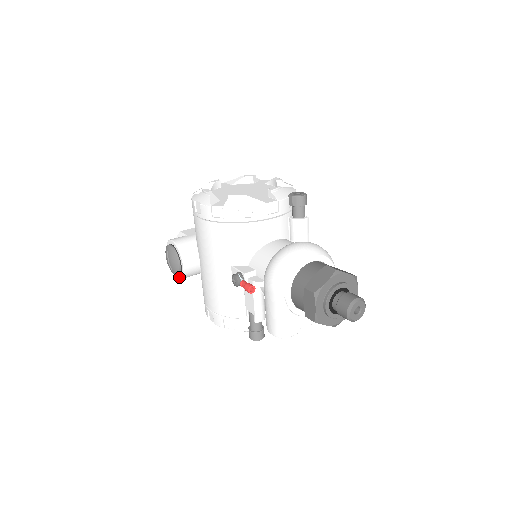
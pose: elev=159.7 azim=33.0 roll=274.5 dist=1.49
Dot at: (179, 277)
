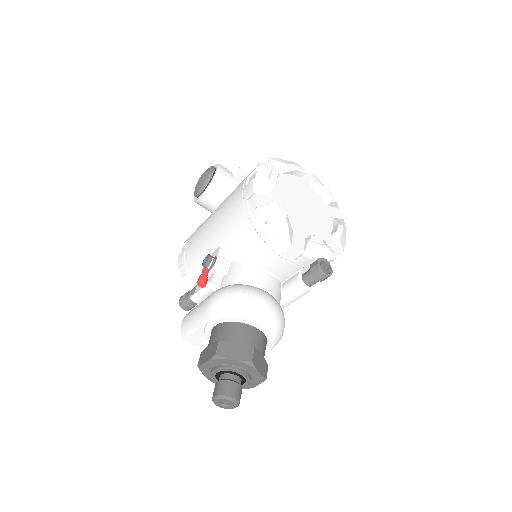
Dot at: (195, 197)
